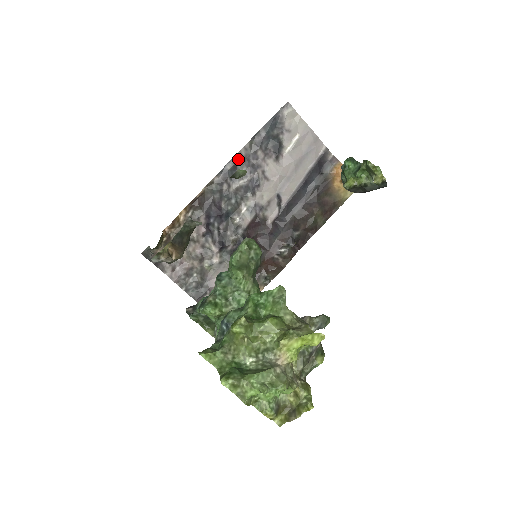
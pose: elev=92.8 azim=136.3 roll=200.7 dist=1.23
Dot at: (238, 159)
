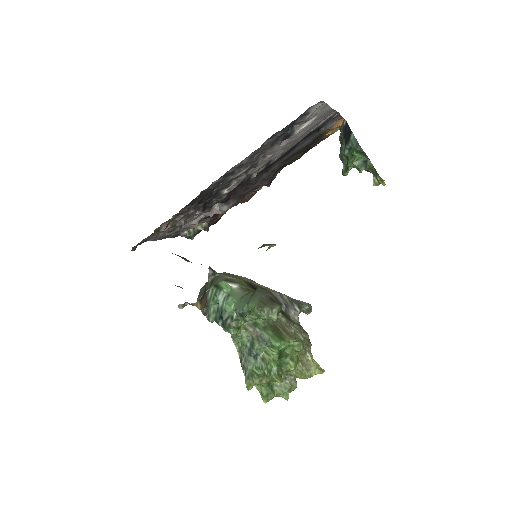
Dot at: (244, 162)
